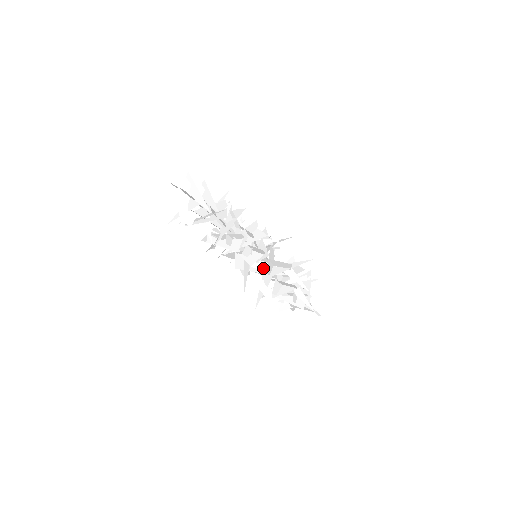
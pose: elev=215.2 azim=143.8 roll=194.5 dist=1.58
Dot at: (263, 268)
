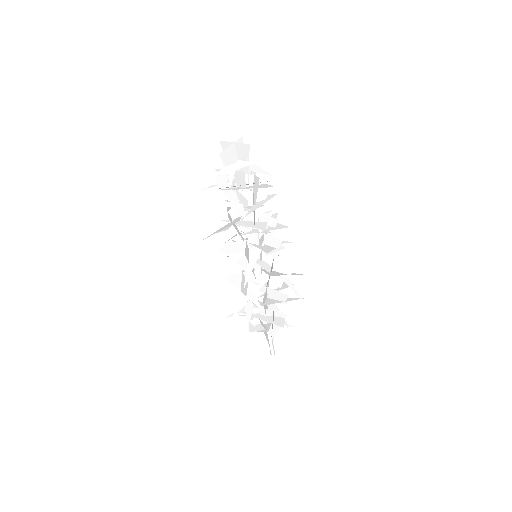
Dot at: (265, 267)
